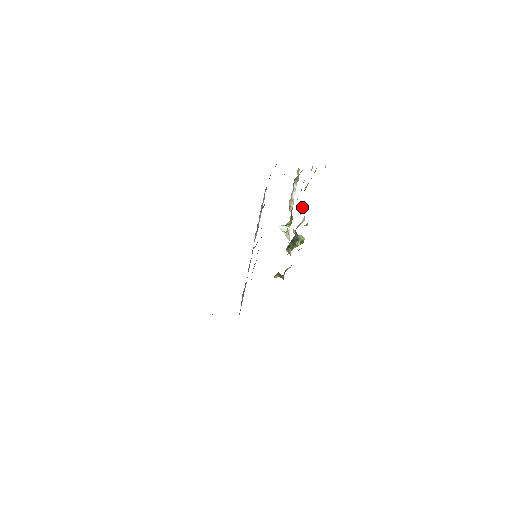
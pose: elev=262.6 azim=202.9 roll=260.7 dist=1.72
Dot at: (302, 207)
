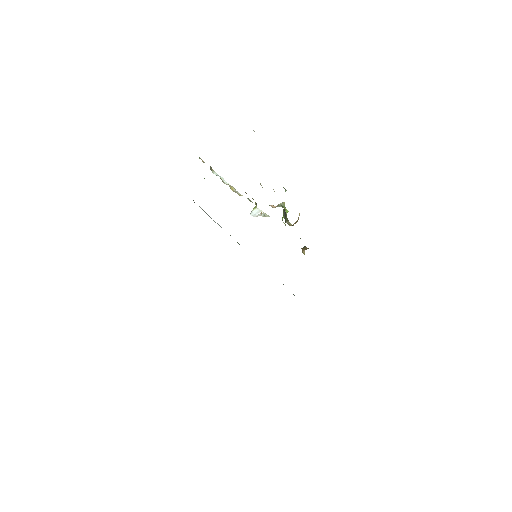
Dot at: occluded
